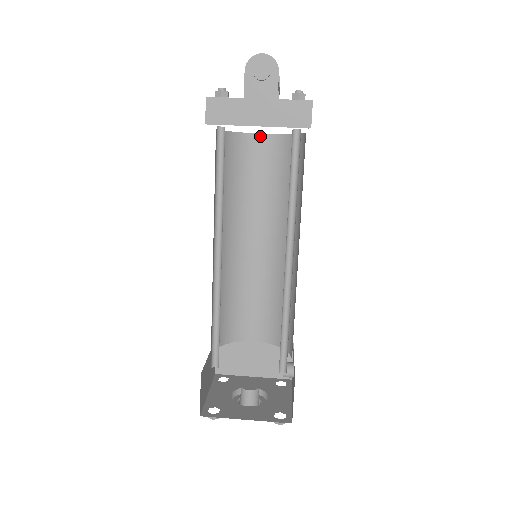
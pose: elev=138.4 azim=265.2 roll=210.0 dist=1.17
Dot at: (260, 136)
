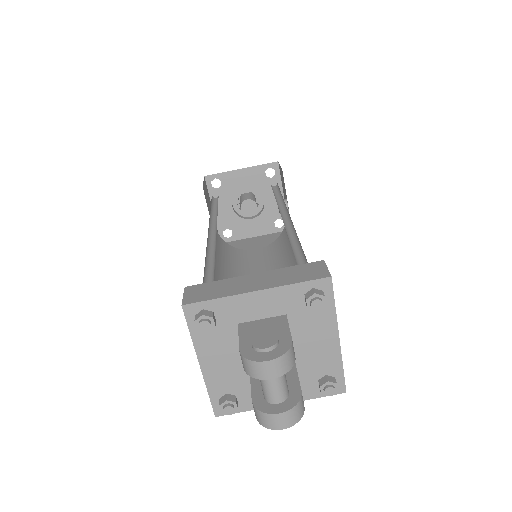
Dot at: (249, 276)
